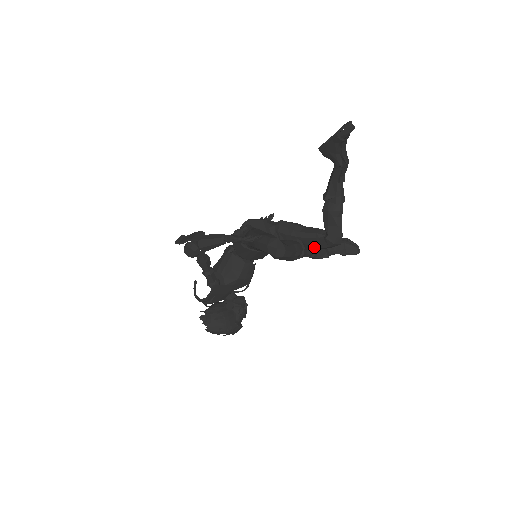
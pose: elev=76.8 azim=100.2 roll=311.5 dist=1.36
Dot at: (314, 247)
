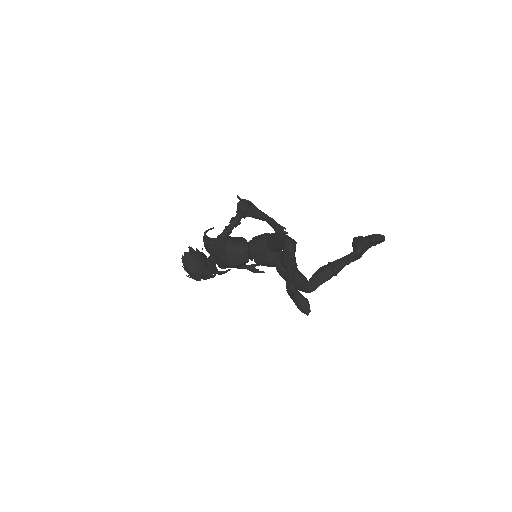
Dot at: occluded
